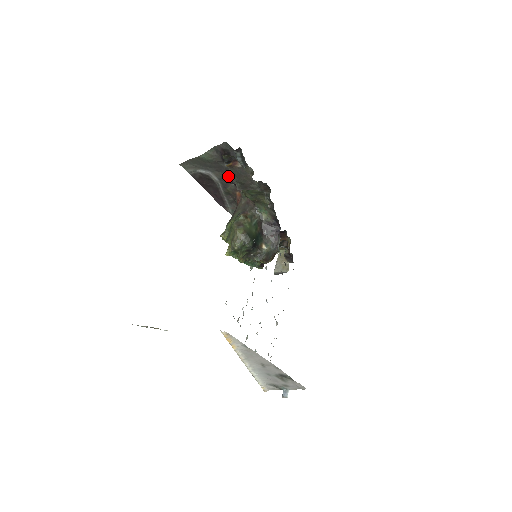
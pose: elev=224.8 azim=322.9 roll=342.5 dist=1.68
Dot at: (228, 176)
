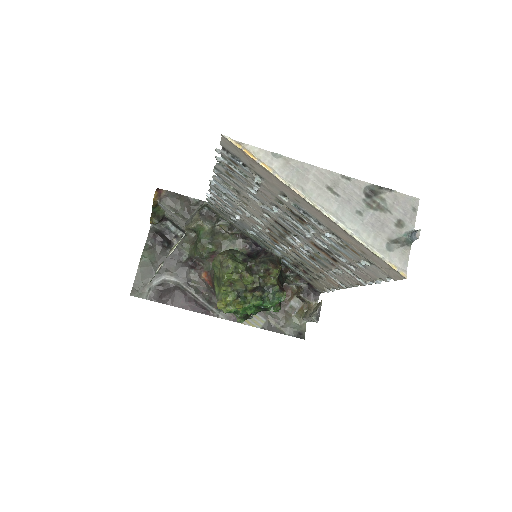
Dot at: (181, 265)
